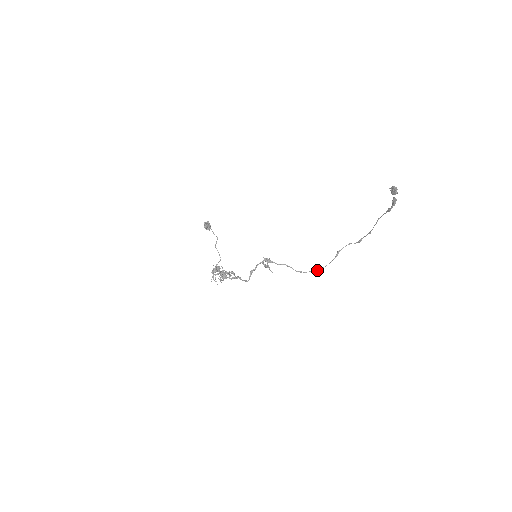
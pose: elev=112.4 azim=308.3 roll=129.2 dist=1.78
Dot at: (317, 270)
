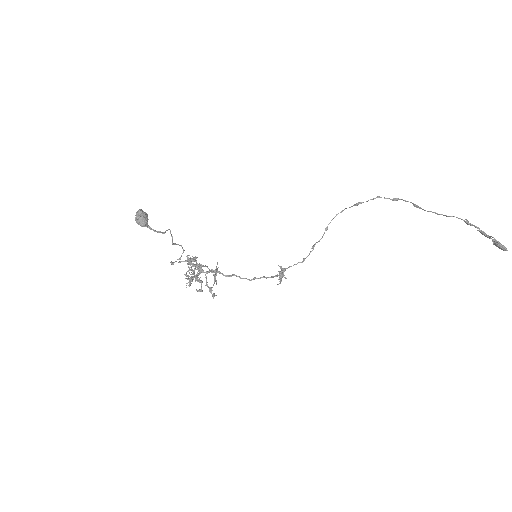
Dot at: (327, 229)
